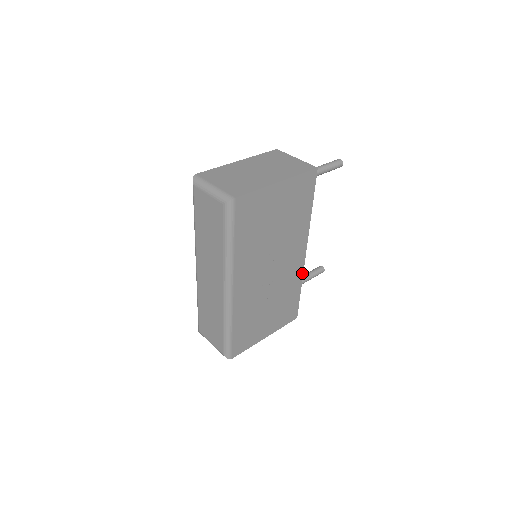
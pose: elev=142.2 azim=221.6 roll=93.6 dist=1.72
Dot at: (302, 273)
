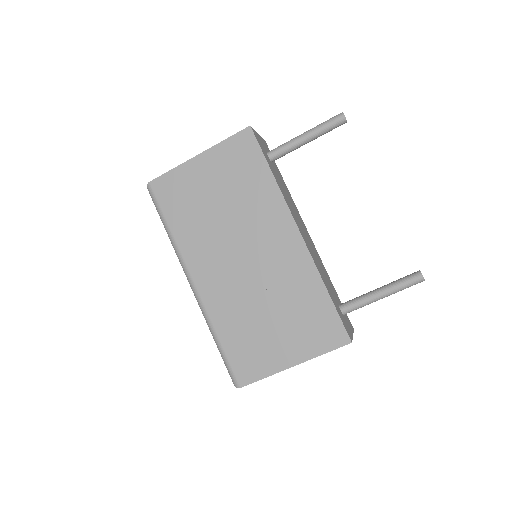
Dot at: (313, 265)
